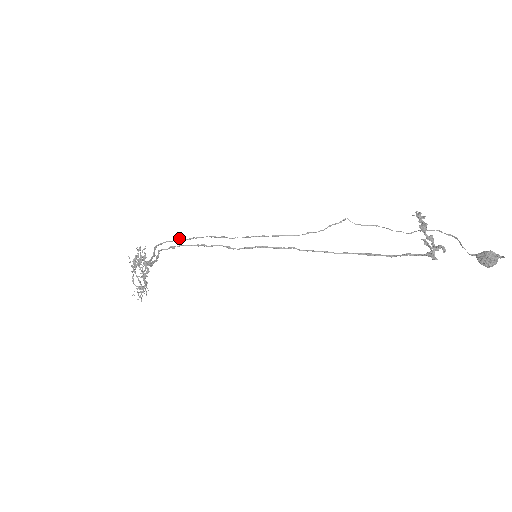
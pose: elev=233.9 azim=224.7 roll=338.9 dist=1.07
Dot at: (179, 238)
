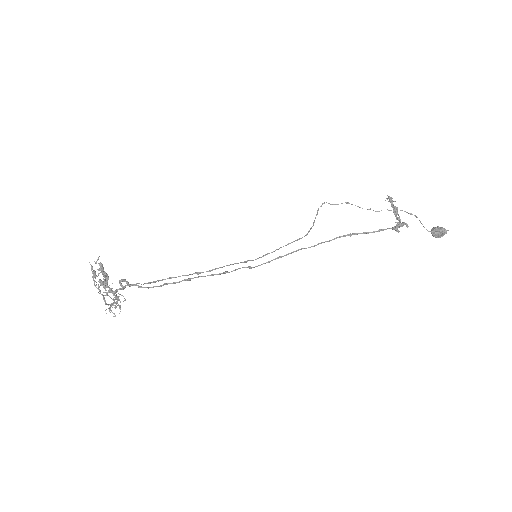
Dot at: (200, 273)
